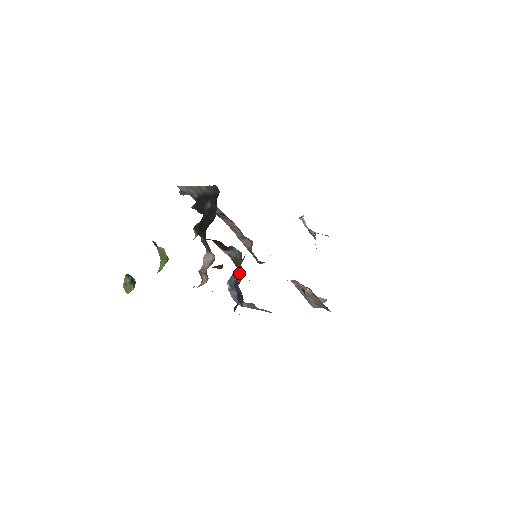
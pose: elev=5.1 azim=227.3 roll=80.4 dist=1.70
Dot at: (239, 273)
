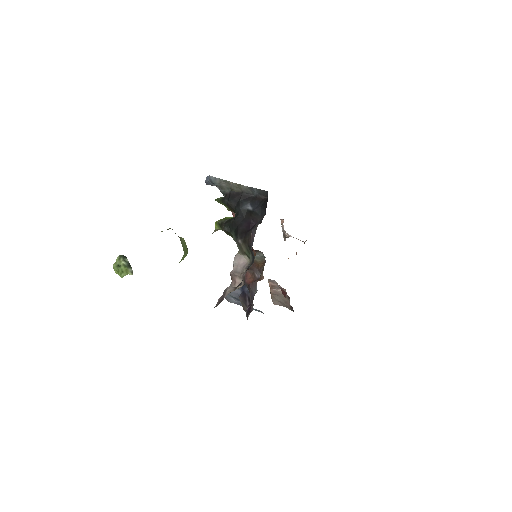
Dot at: (263, 278)
